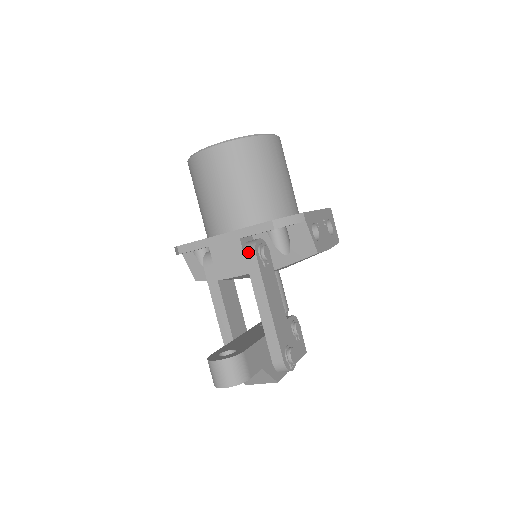
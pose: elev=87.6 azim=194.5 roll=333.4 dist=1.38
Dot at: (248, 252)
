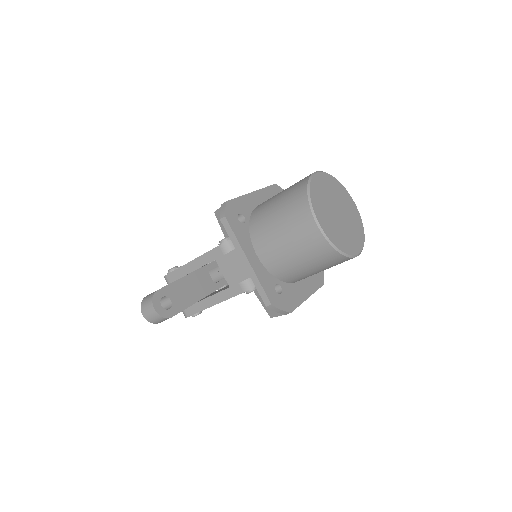
Dot at: (244, 285)
